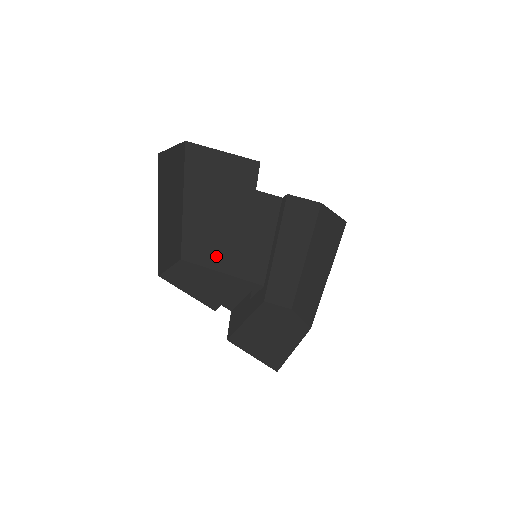
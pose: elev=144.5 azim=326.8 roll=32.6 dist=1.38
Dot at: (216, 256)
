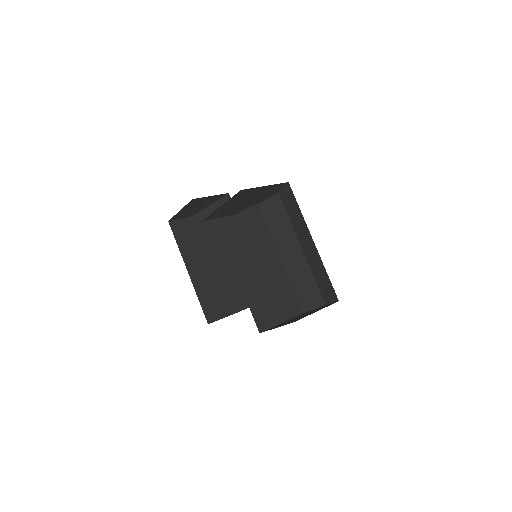
Dot at: (246, 291)
